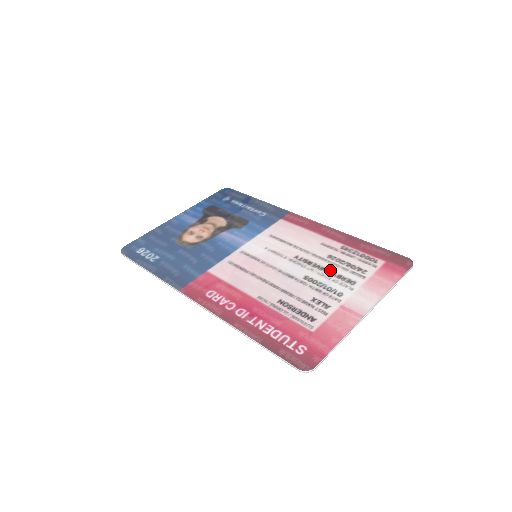
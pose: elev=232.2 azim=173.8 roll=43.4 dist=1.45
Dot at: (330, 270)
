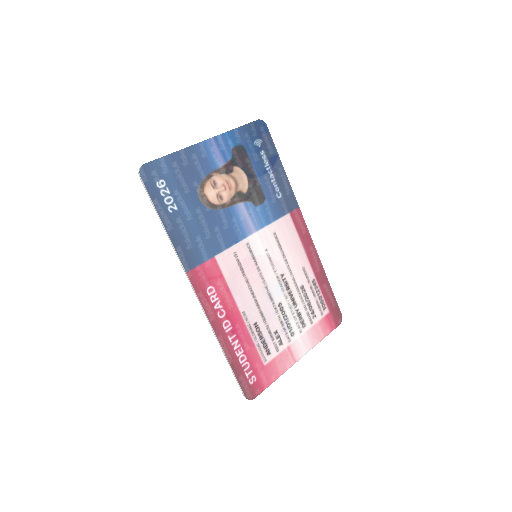
Dot at: (297, 304)
